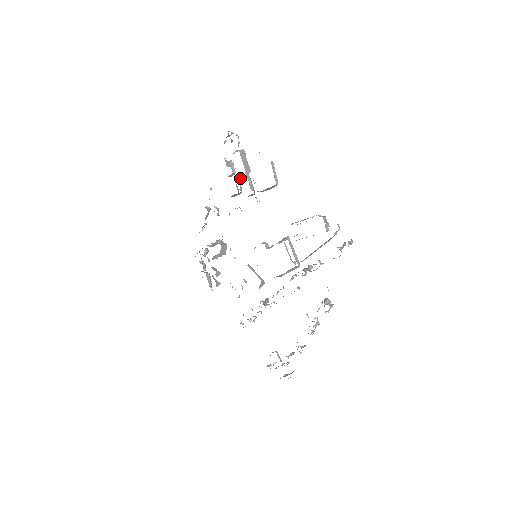
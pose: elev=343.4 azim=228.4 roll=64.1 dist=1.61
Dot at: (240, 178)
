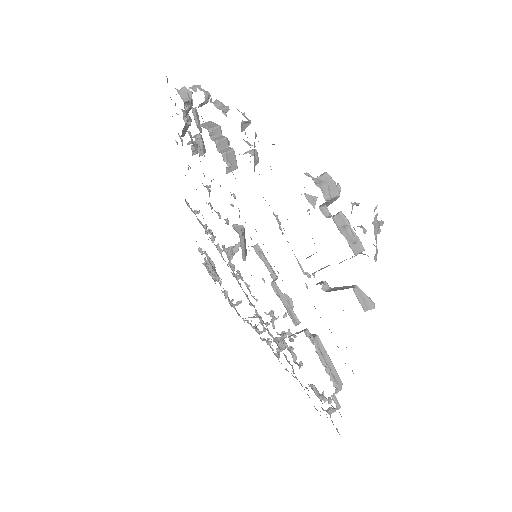
Dot at: occluded
